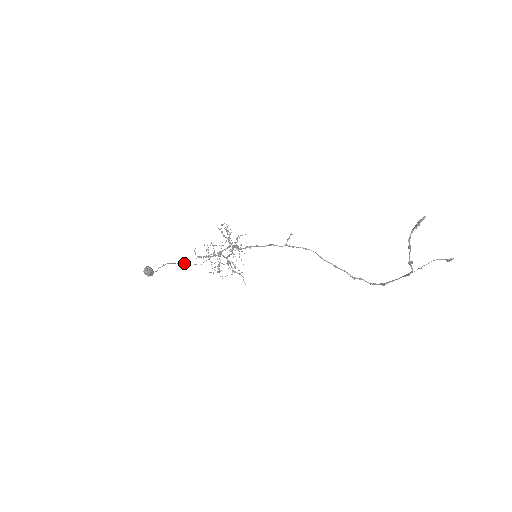
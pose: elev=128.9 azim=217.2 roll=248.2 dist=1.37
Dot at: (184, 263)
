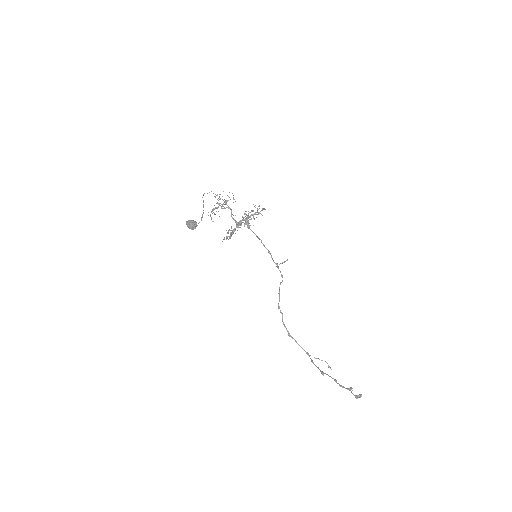
Dot at: (203, 195)
